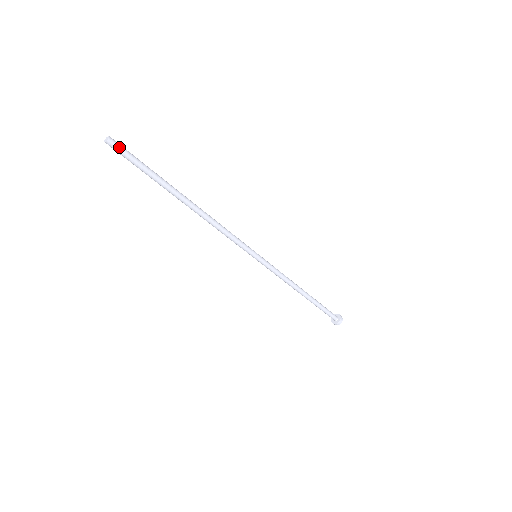
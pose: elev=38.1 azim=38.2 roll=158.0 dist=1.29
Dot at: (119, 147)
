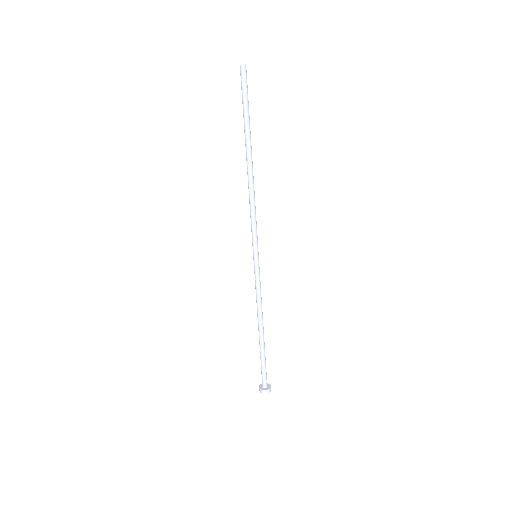
Dot at: (245, 76)
